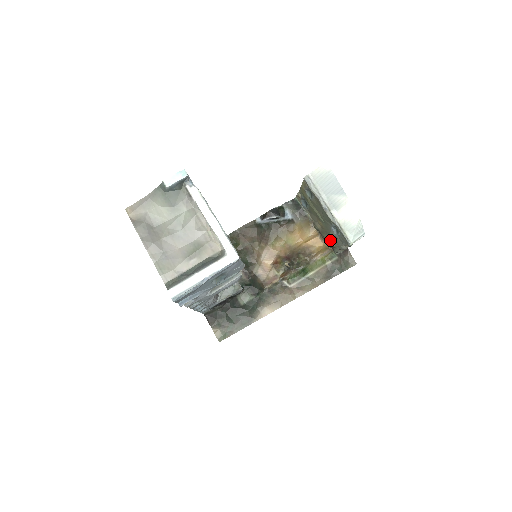
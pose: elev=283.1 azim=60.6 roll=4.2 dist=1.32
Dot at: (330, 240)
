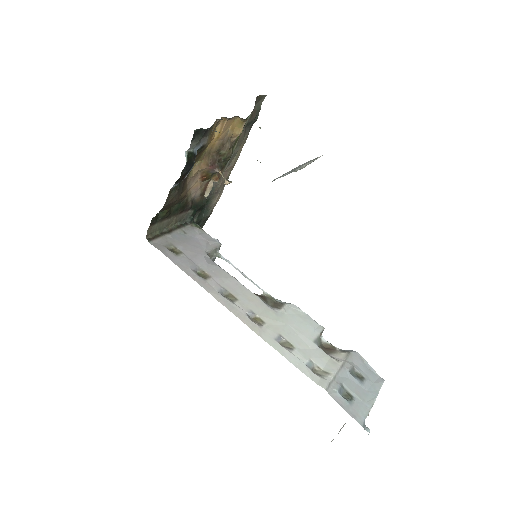
Dot at: occluded
